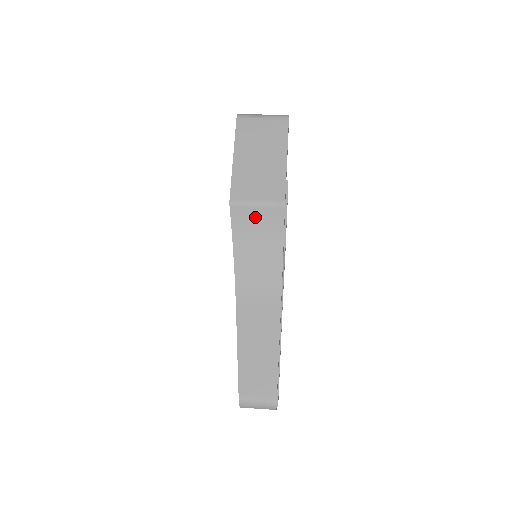
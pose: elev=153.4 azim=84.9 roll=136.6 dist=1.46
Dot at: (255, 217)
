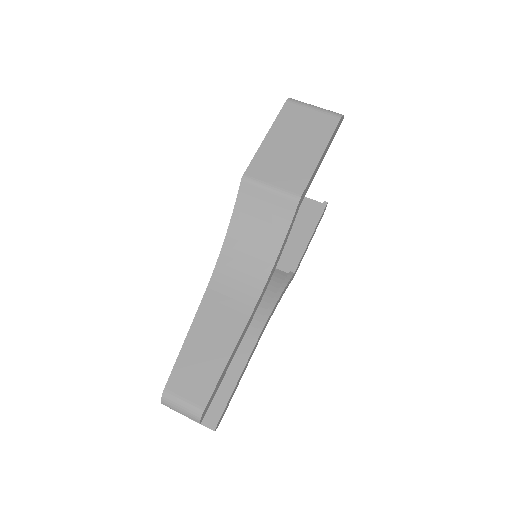
Dot at: (263, 202)
